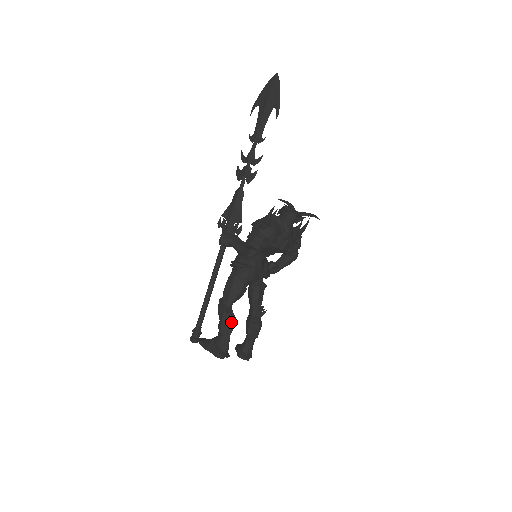
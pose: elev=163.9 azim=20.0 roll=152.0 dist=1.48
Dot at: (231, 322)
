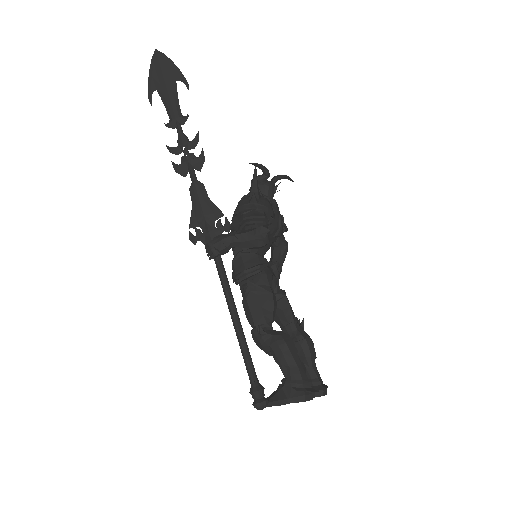
Dot at: (290, 343)
